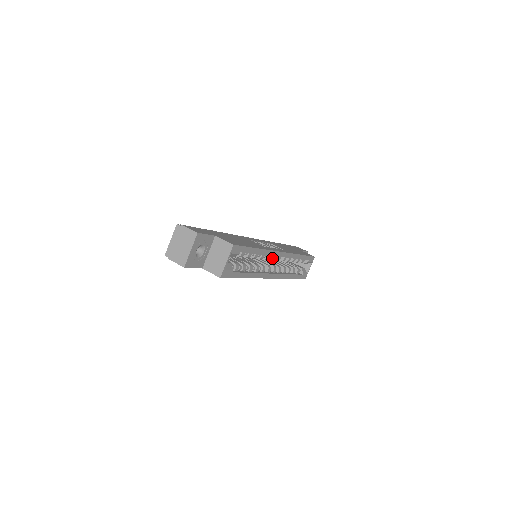
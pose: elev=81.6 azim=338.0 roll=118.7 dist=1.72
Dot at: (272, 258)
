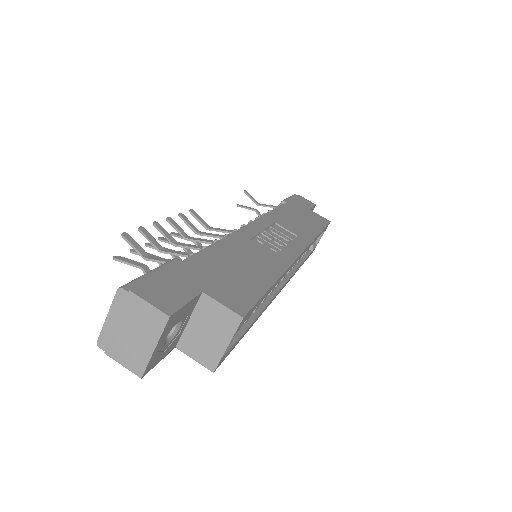
Dot at: occluded
